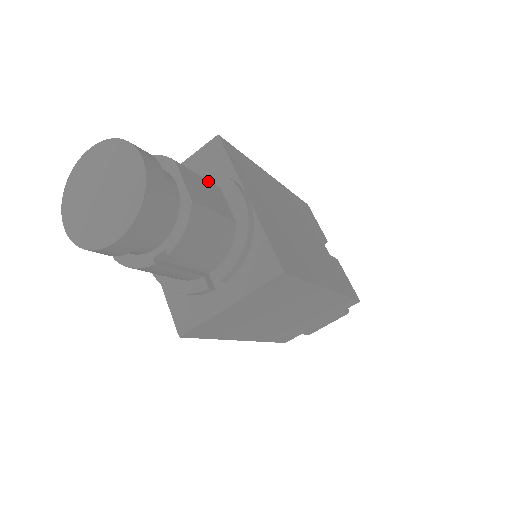
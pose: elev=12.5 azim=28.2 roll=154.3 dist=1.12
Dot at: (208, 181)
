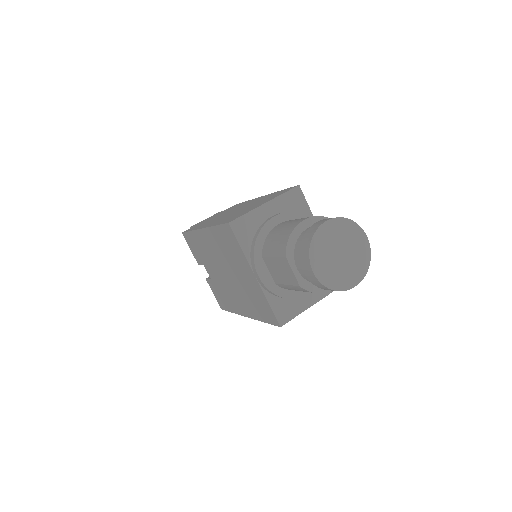
Dot at: occluded
